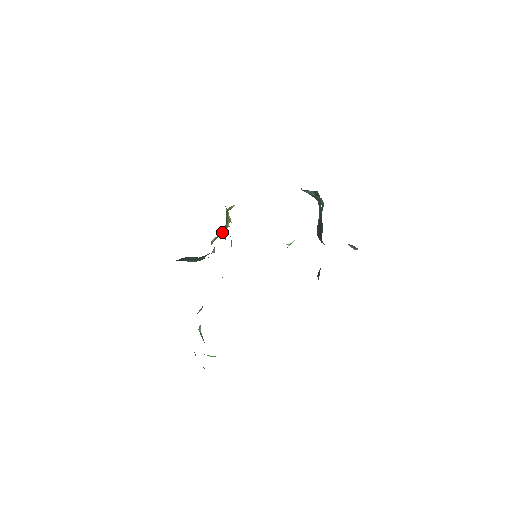
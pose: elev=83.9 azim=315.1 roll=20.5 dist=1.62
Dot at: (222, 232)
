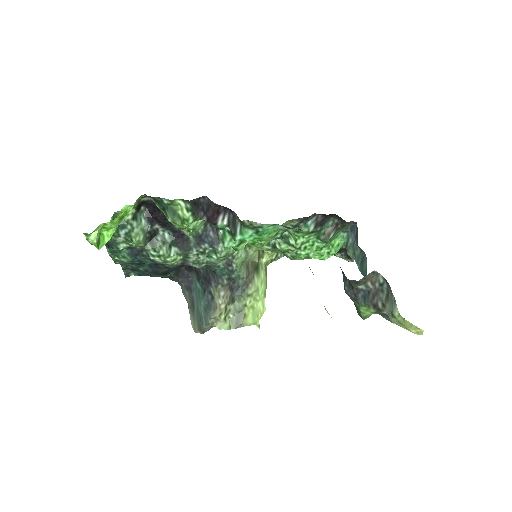
Dot at: (247, 320)
